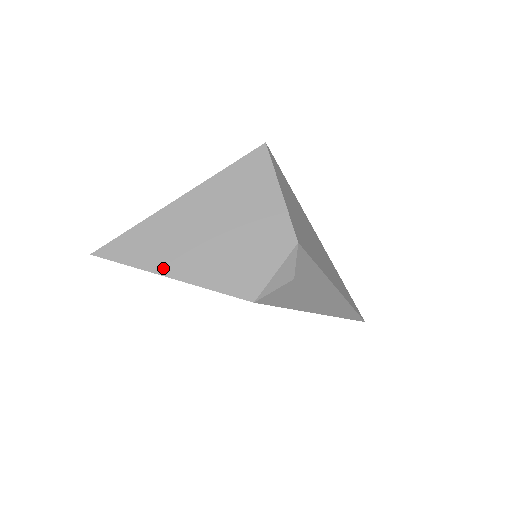
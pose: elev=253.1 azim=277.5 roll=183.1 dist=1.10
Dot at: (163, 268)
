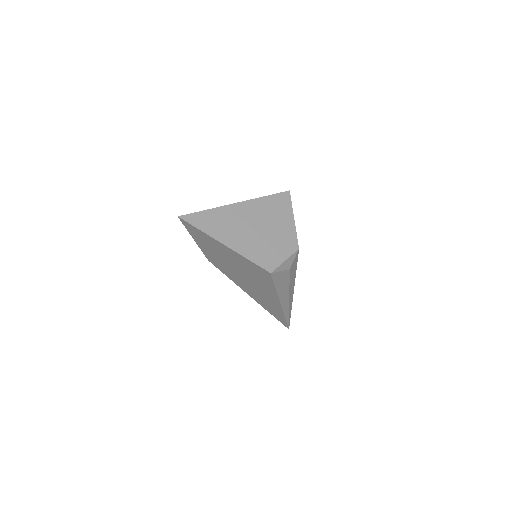
Dot at: (222, 238)
